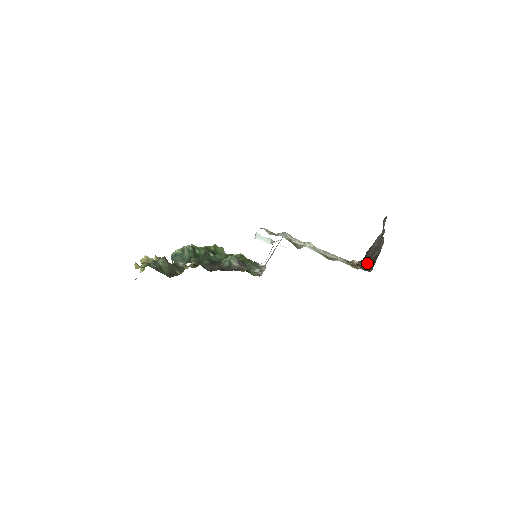
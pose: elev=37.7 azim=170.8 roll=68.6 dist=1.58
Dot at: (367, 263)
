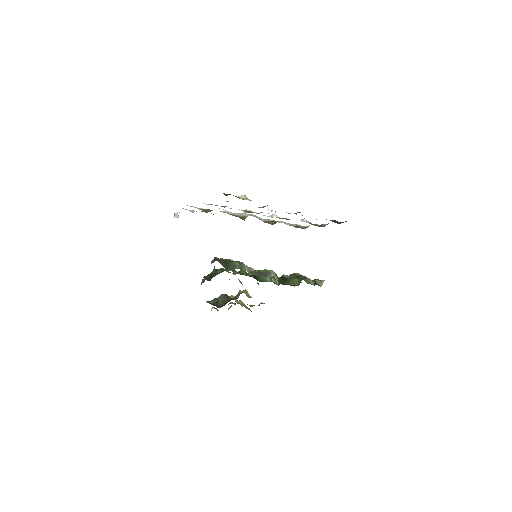
Dot at: occluded
